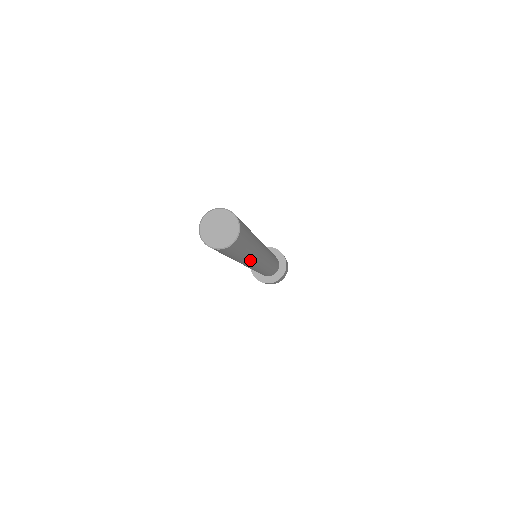
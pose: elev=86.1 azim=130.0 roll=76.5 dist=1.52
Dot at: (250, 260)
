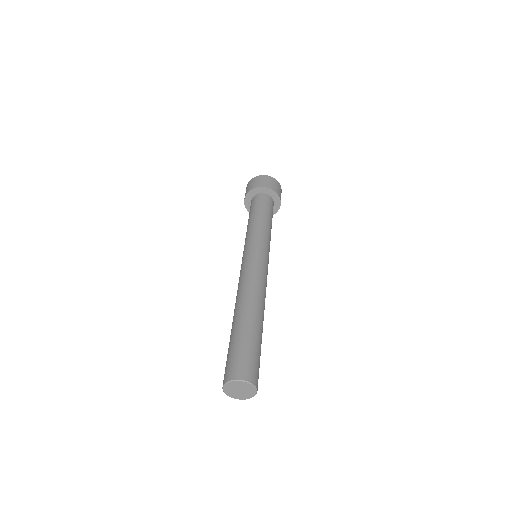
Dot at: occluded
